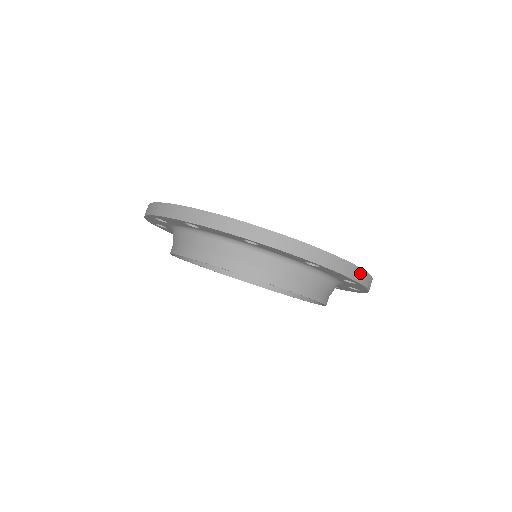
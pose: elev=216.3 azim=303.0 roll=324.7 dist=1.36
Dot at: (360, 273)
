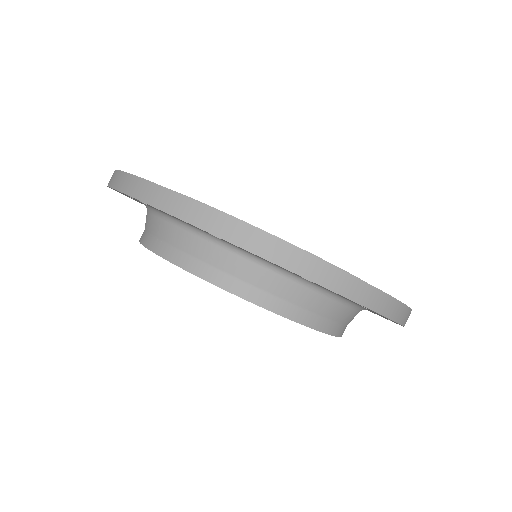
Dot at: occluded
